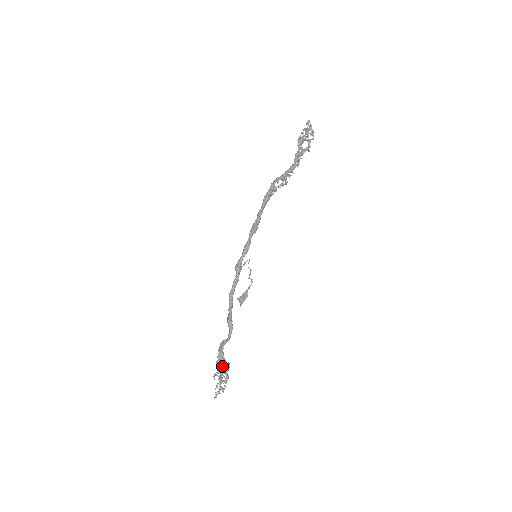
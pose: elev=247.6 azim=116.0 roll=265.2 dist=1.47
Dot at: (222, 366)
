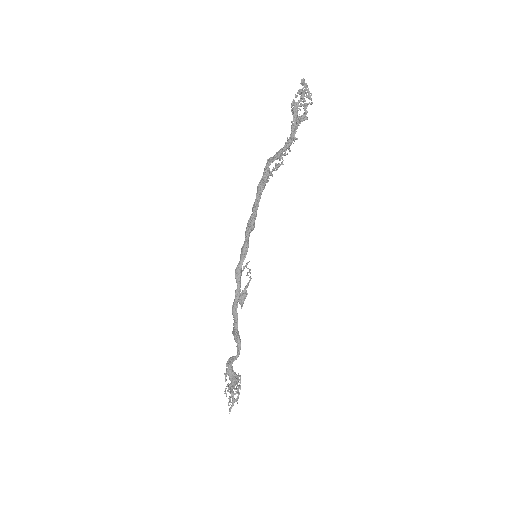
Dot at: (233, 381)
